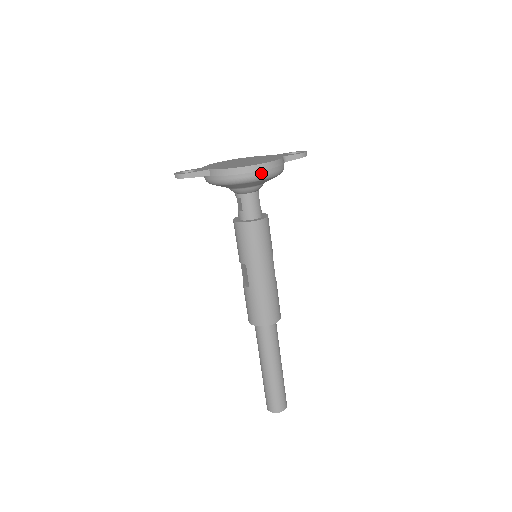
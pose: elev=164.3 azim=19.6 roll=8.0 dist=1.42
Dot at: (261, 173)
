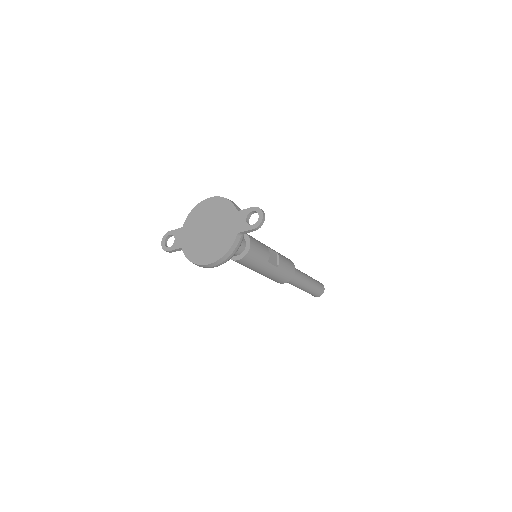
Dot at: (215, 266)
